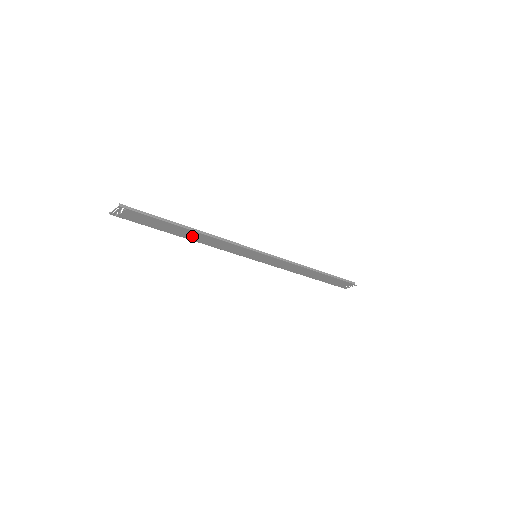
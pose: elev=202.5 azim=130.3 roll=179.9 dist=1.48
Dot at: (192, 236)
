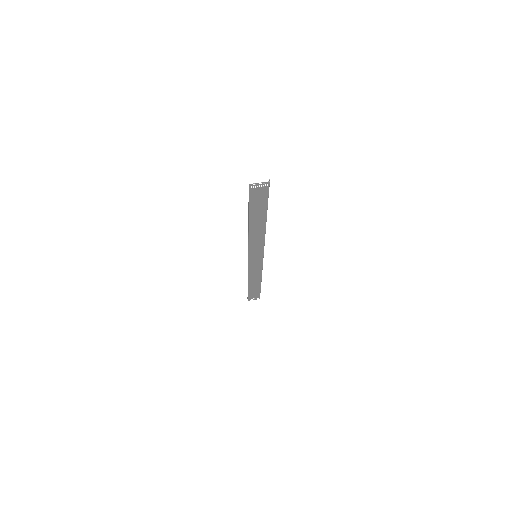
Dot at: (256, 225)
